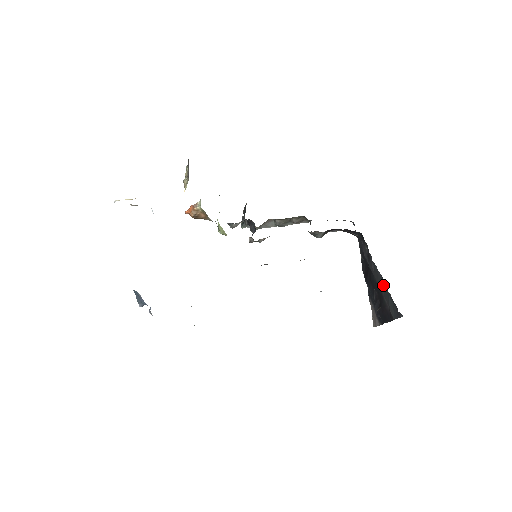
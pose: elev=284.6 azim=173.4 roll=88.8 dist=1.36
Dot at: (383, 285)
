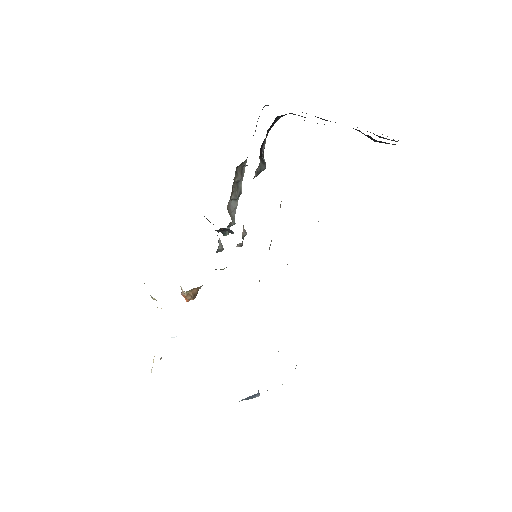
Dot at: occluded
